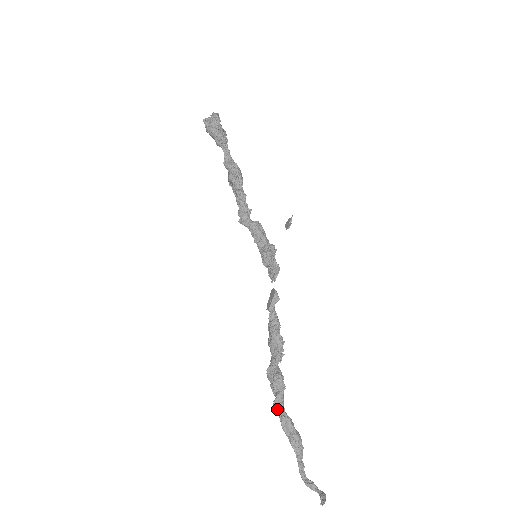
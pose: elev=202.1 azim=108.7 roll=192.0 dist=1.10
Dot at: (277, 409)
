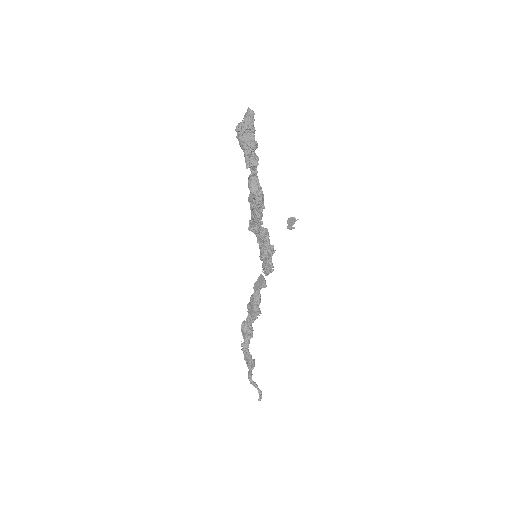
Dot at: (243, 349)
